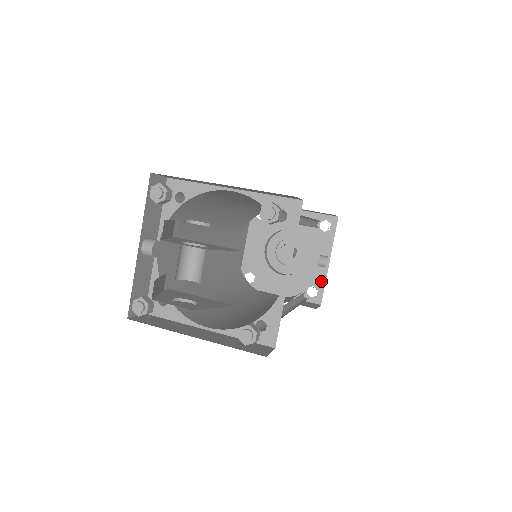
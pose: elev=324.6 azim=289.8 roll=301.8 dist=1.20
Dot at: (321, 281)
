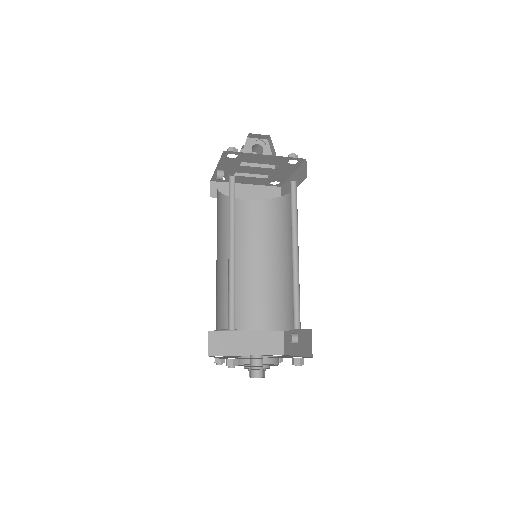
Dot at: occluded
